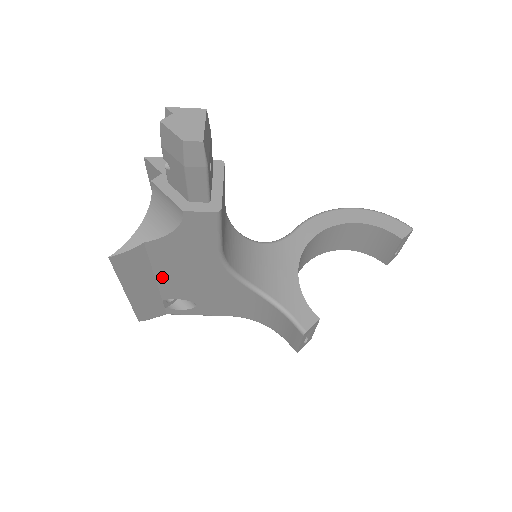
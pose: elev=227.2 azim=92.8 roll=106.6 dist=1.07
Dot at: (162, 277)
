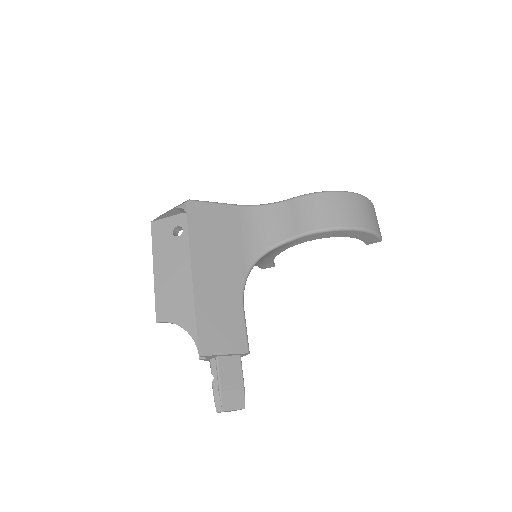
Dot at: occluded
